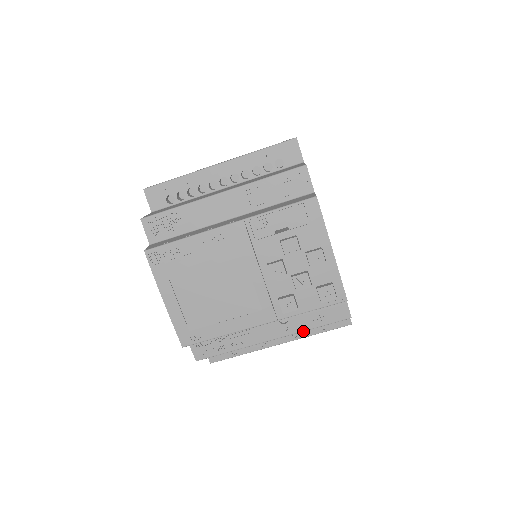
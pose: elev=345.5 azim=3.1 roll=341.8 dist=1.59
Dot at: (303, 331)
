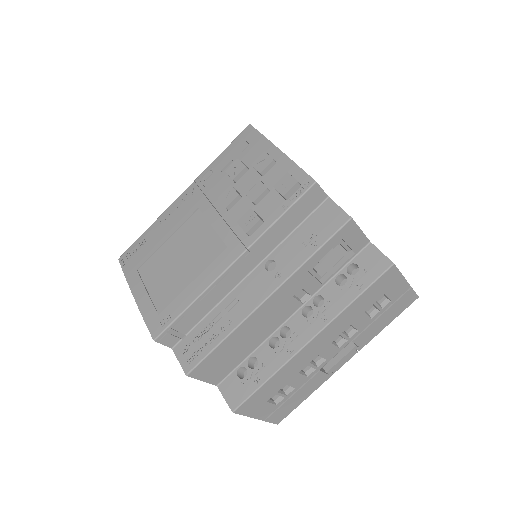
Dot at: (299, 267)
